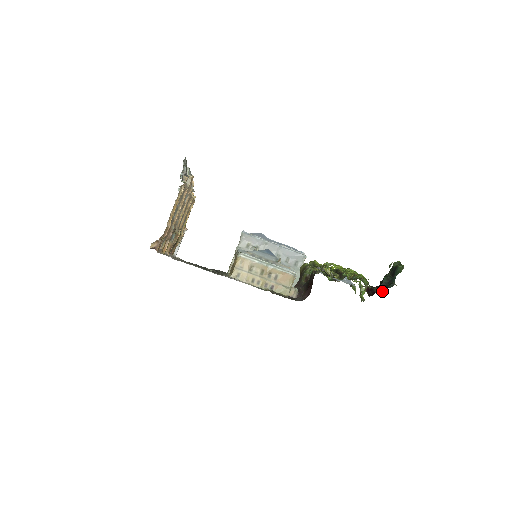
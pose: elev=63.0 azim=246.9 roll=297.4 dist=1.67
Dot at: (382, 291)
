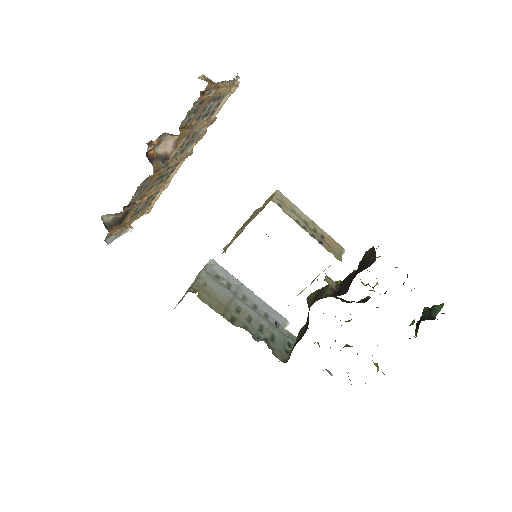
Dot at: occluded
